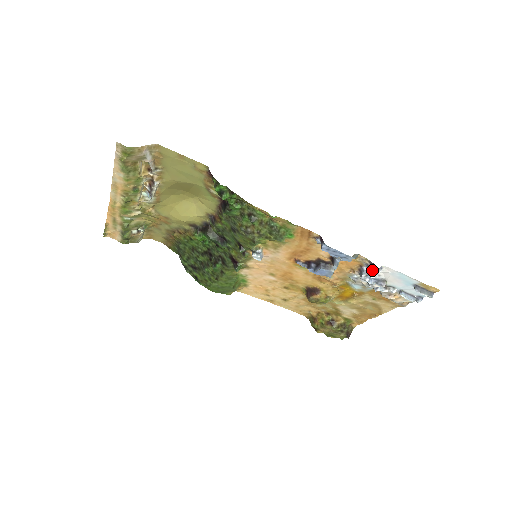
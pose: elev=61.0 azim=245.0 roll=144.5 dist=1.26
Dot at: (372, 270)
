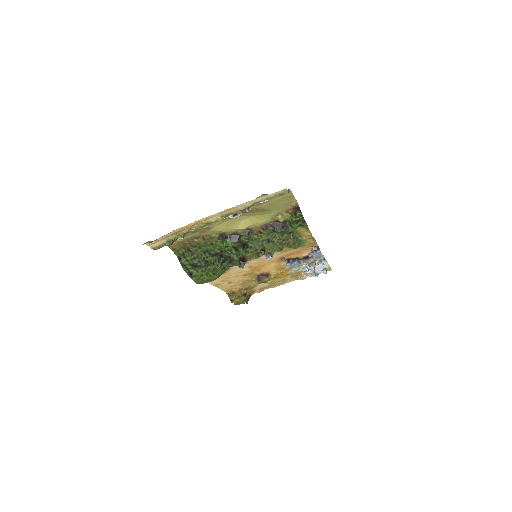
Dot at: (323, 263)
